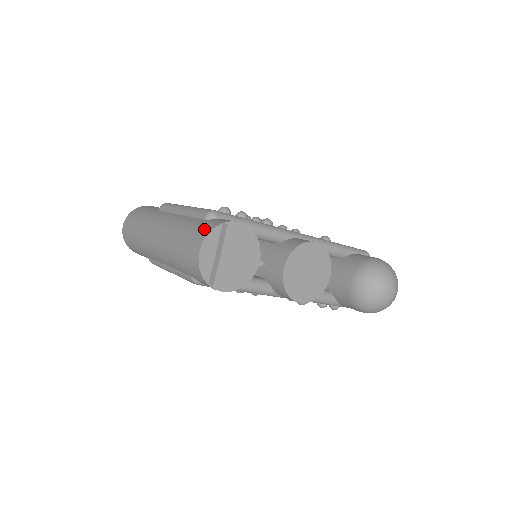
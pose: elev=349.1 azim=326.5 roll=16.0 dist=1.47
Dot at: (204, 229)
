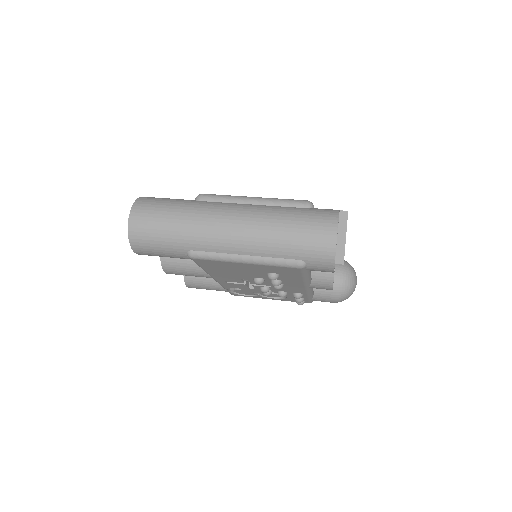
Dot at: (327, 214)
